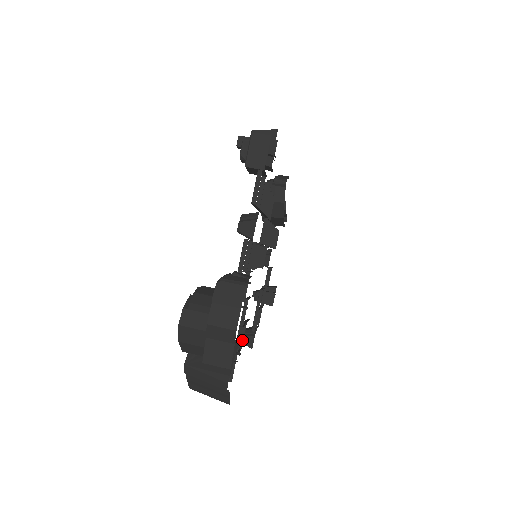
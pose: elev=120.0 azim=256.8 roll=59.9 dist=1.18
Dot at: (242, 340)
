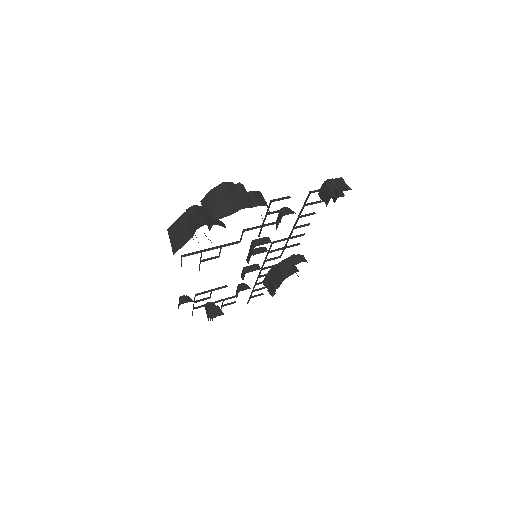
Dot at: (207, 260)
